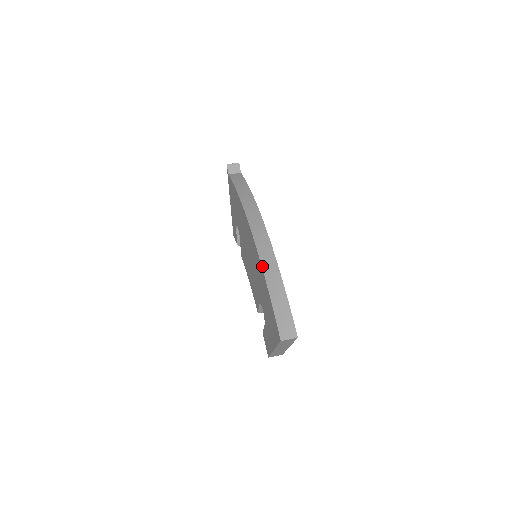
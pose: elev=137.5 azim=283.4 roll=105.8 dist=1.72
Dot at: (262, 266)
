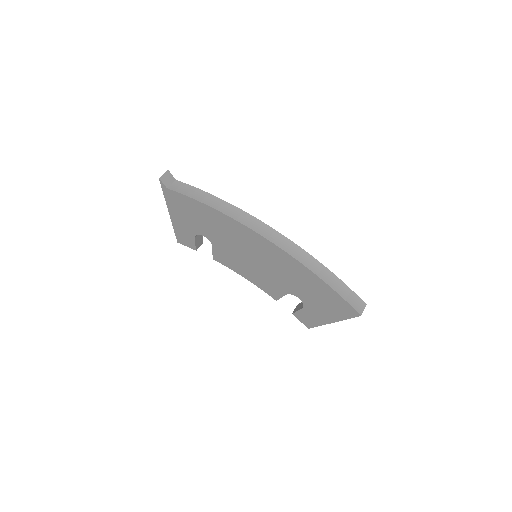
Dot at: (307, 267)
